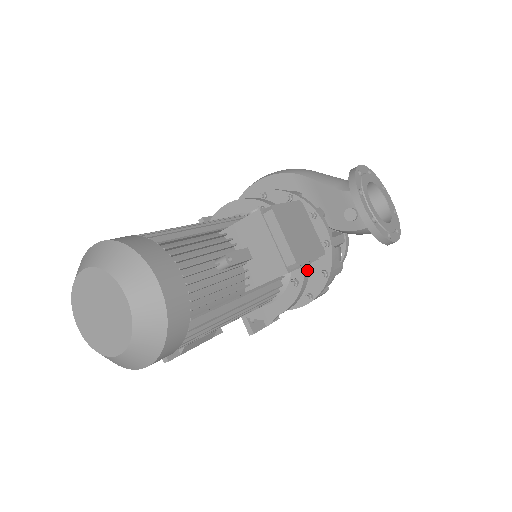
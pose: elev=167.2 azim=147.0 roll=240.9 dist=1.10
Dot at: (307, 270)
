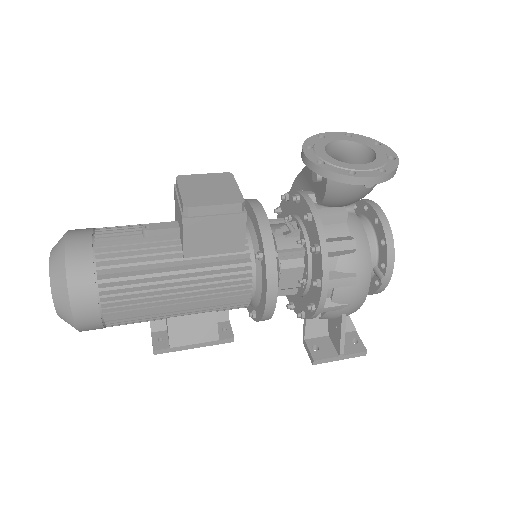
Dot at: (268, 238)
